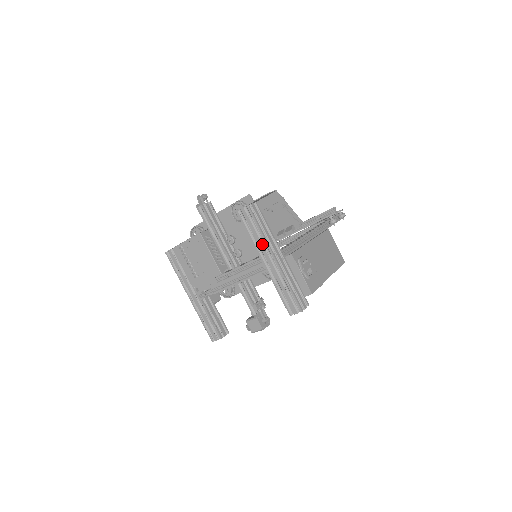
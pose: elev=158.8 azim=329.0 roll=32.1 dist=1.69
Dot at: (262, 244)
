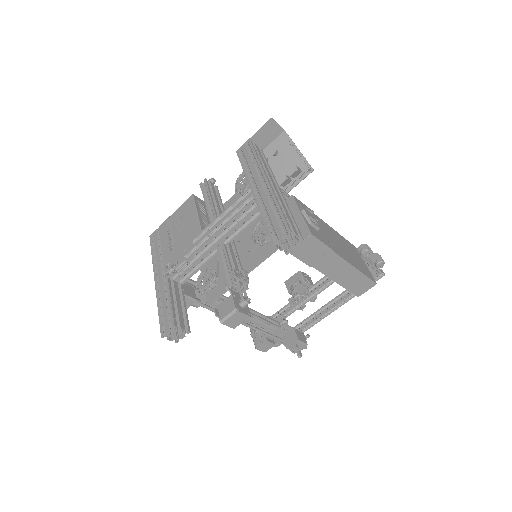
Dot at: (256, 170)
